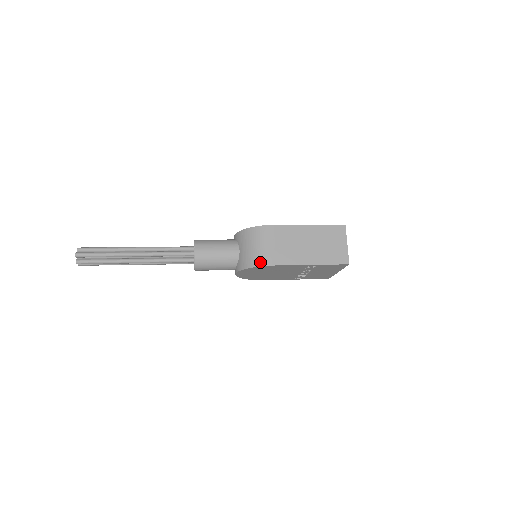
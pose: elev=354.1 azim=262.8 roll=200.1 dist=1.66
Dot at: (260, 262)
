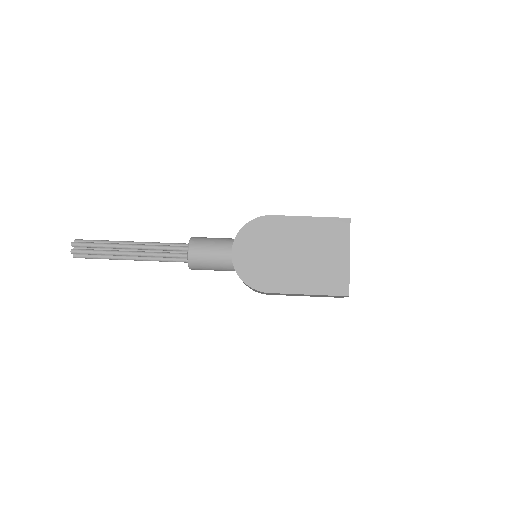
Dot at: occluded
